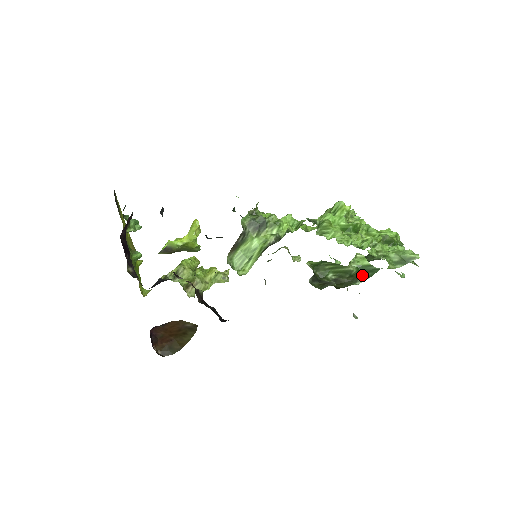
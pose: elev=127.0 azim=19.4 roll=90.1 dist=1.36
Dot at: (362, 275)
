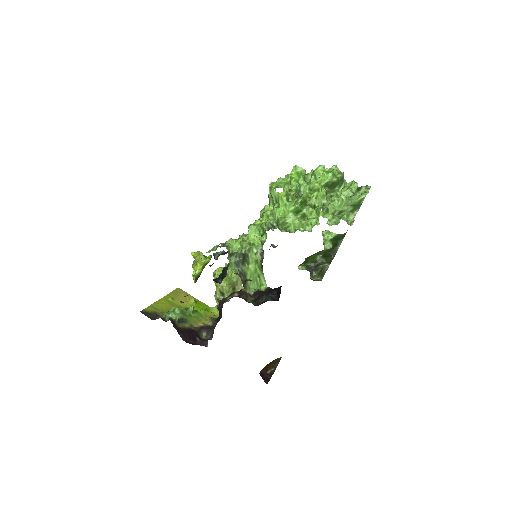
Dot at: (338, 241)
